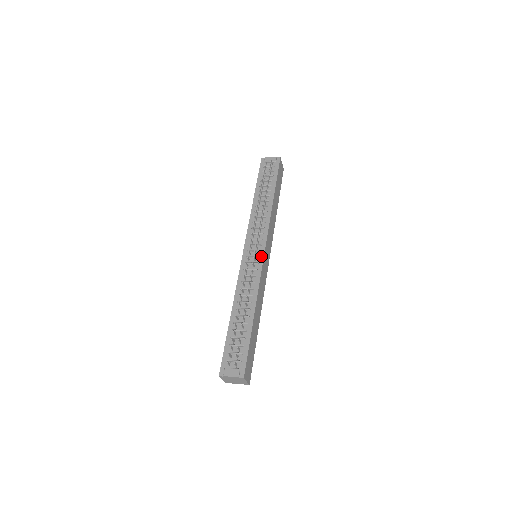
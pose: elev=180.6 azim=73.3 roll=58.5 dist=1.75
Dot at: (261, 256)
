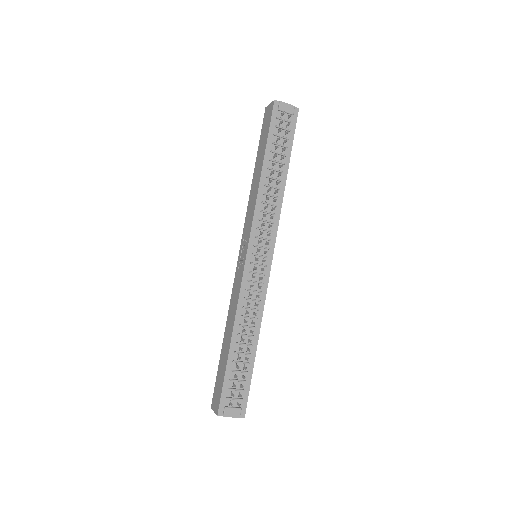
Dot at: (268, 265)
